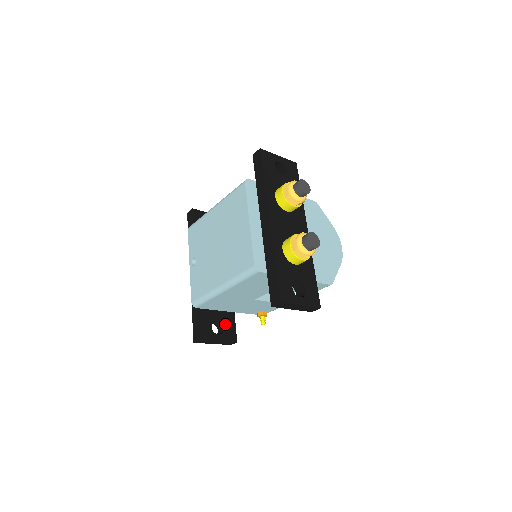
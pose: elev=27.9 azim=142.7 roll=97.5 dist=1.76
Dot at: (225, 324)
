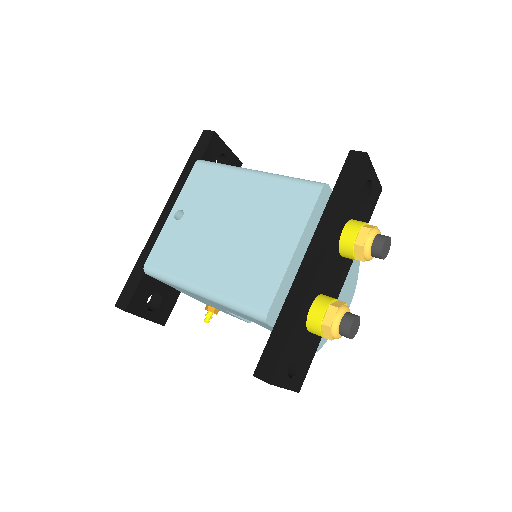
Dot at: (165, 300)
